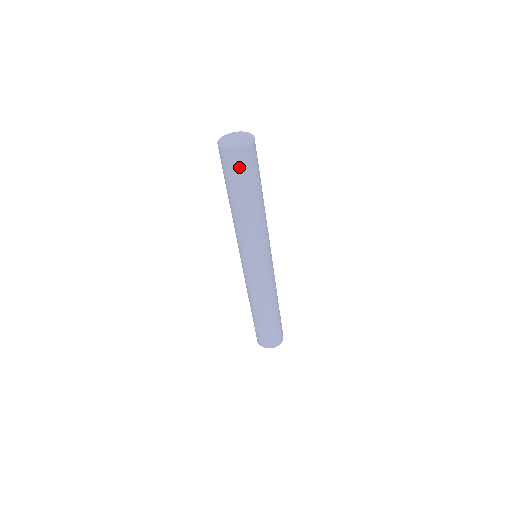
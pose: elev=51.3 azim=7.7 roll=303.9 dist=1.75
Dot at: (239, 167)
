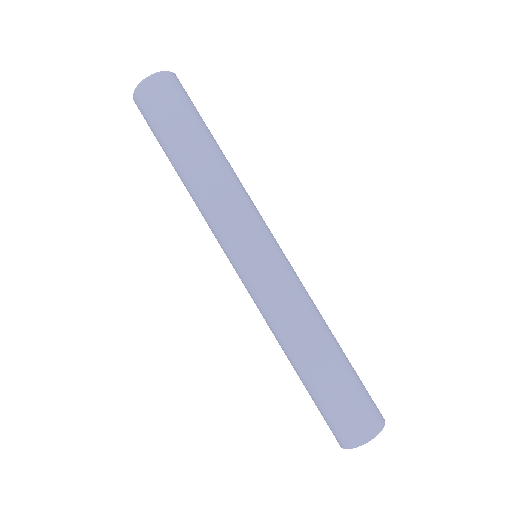
Dot at: (161, 102)
